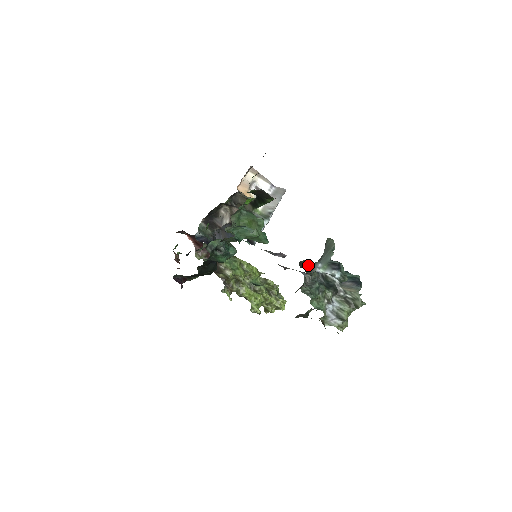
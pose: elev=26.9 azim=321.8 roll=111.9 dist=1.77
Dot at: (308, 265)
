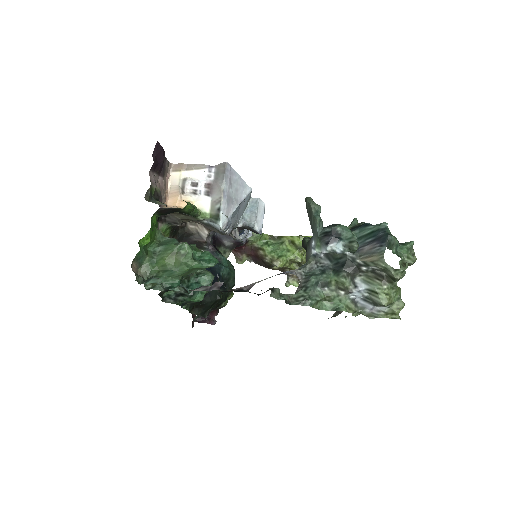
Dot at: (306, 245)
